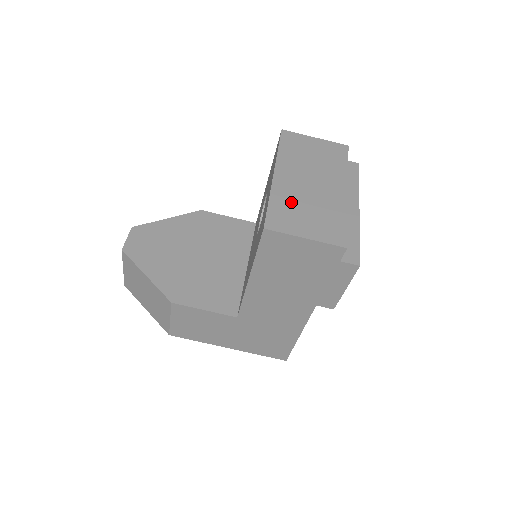
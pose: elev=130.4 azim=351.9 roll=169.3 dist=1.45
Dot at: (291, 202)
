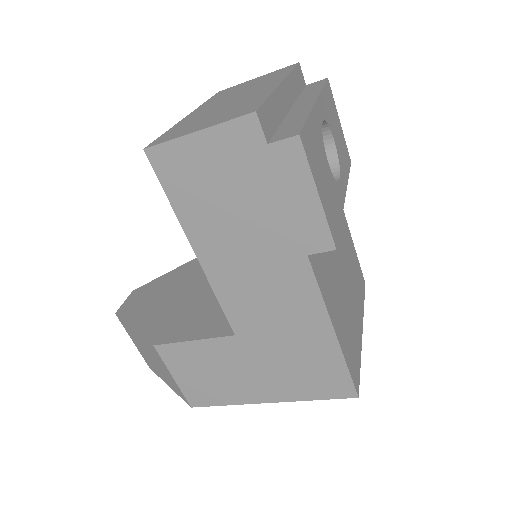
Dot at: (195, 120)
